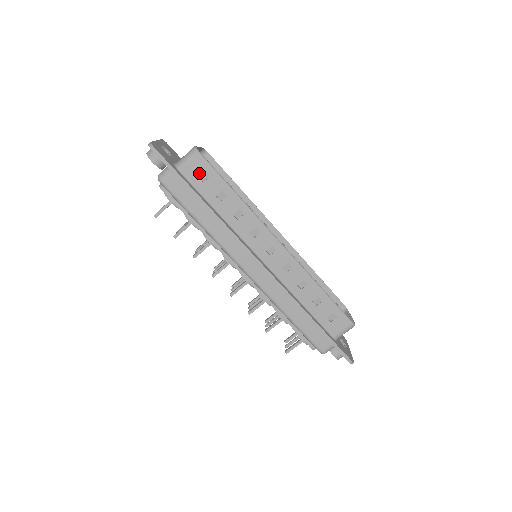
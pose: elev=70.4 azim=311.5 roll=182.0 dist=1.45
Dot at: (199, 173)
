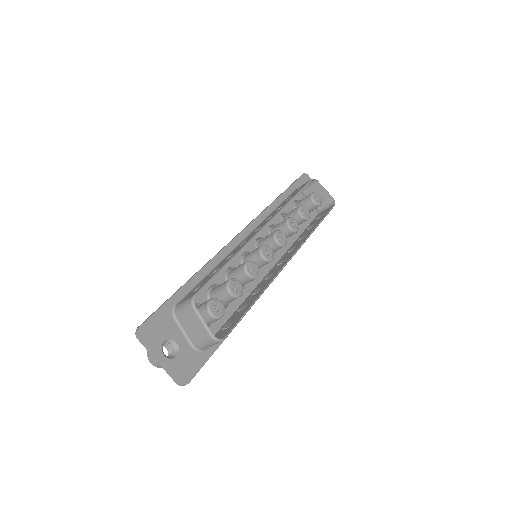
Dot at: occluded
